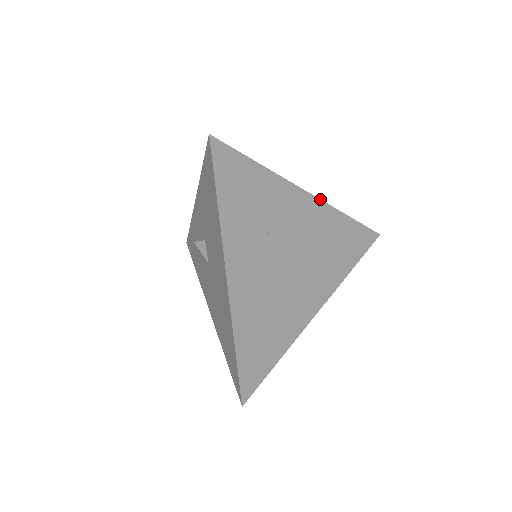
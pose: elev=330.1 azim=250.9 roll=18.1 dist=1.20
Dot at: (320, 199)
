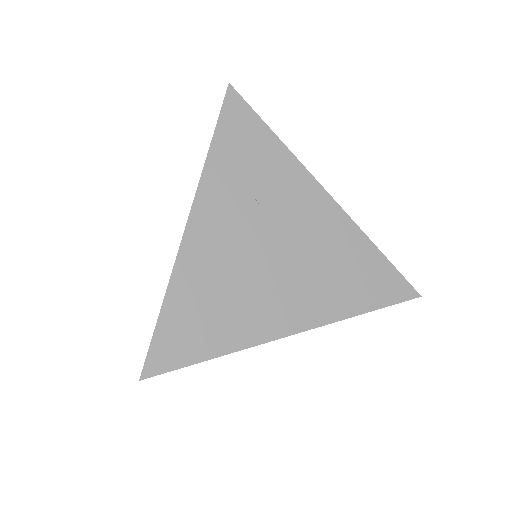
Dot at: (341, 207)
